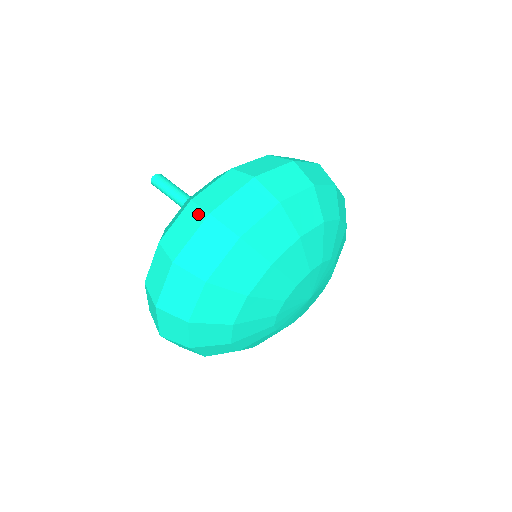
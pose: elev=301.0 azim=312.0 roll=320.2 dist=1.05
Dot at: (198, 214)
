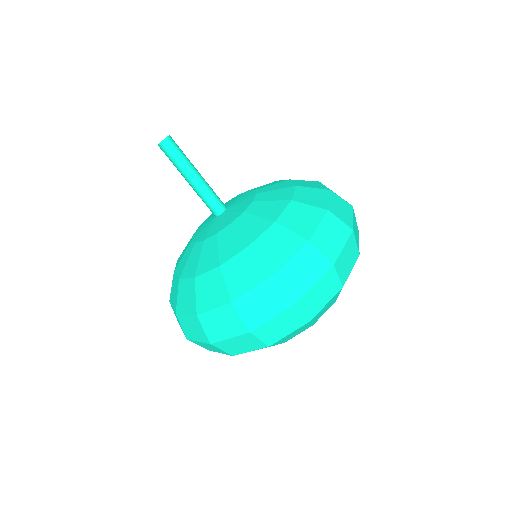
Dot at: (320, 261)
